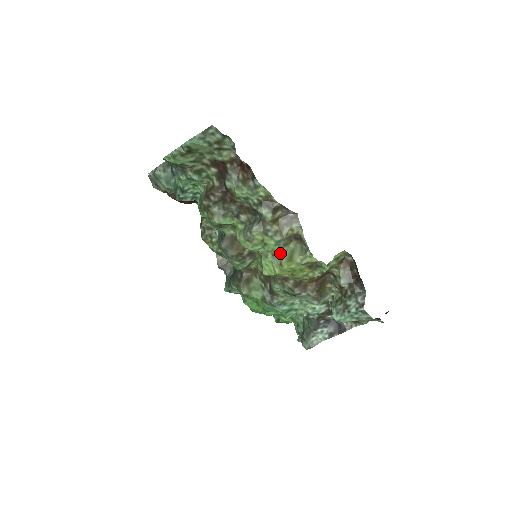
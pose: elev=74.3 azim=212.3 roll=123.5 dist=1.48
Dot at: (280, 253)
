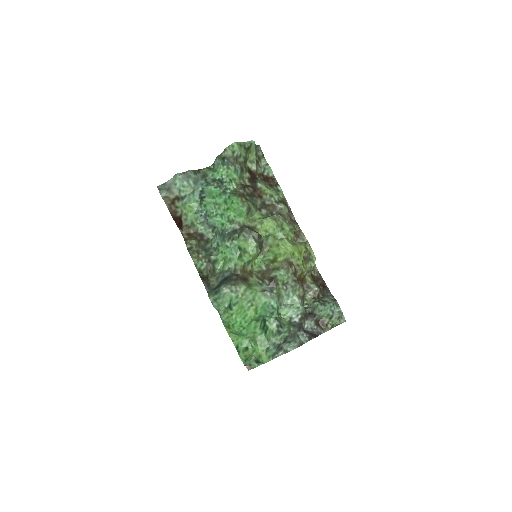
Dot at: (292, 238)
